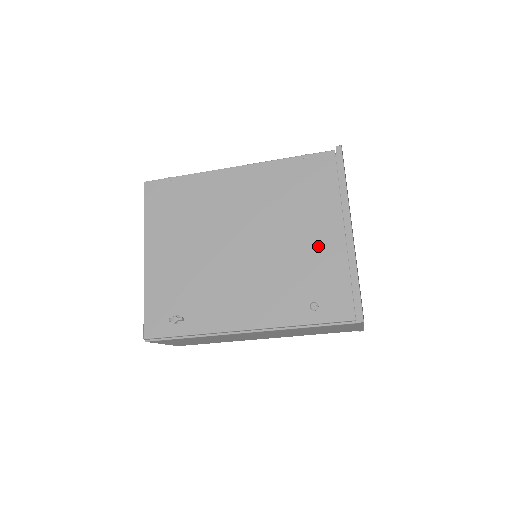
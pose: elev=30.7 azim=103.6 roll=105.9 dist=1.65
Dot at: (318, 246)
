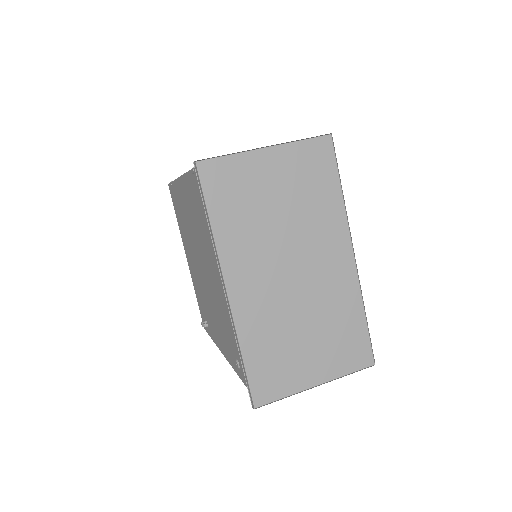
Dot at: (224, 297)
